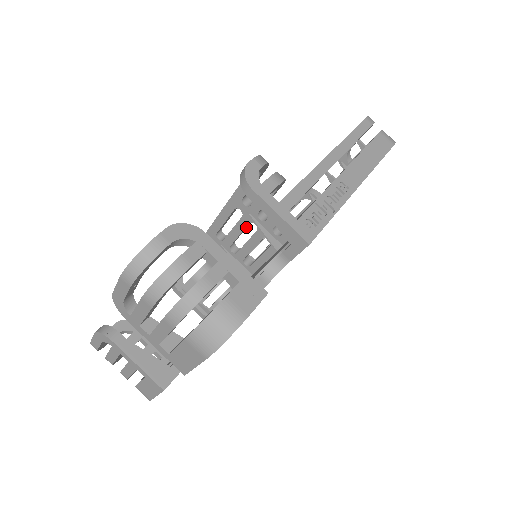
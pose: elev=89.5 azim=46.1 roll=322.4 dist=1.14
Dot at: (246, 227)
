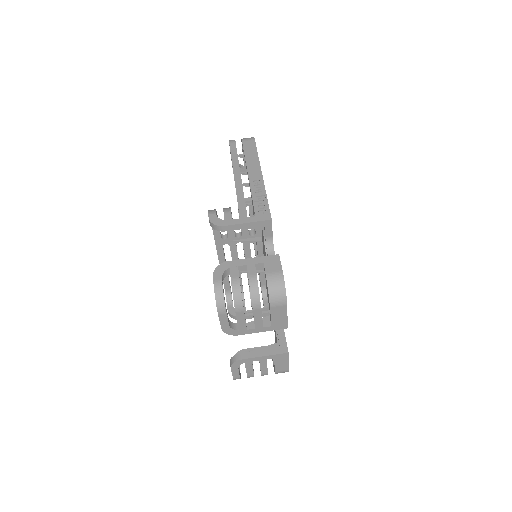
Dot at: occluded
